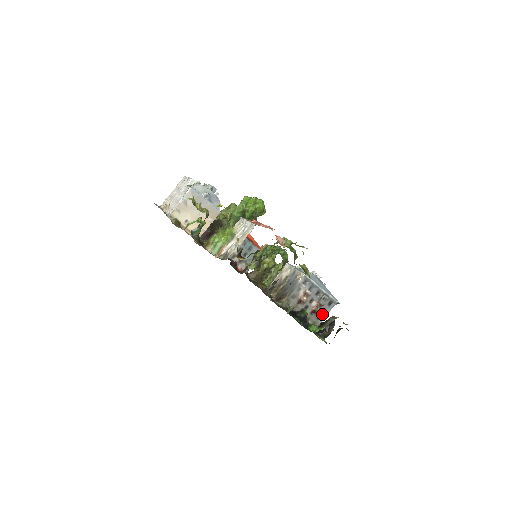
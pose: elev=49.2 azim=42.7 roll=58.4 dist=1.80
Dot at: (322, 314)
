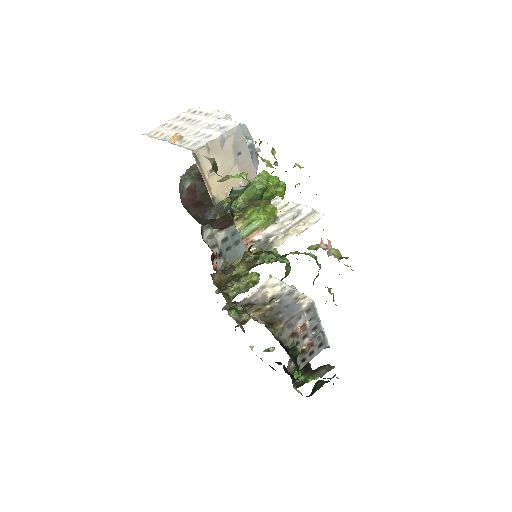
Dot at: (308, 356)
